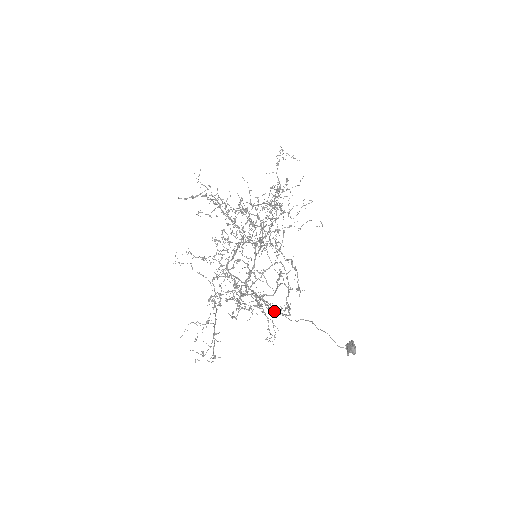
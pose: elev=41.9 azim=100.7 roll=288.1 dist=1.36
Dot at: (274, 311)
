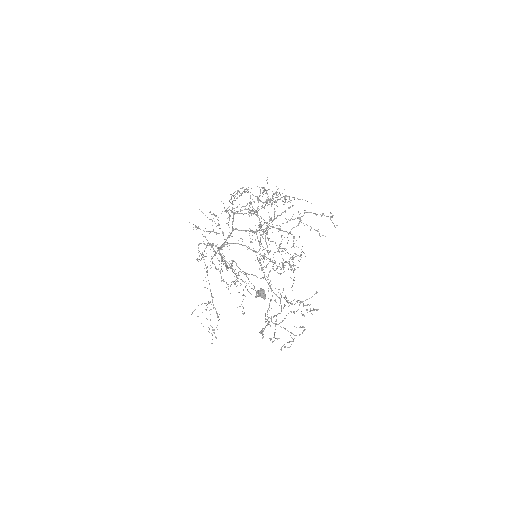
Dot at: occluded
